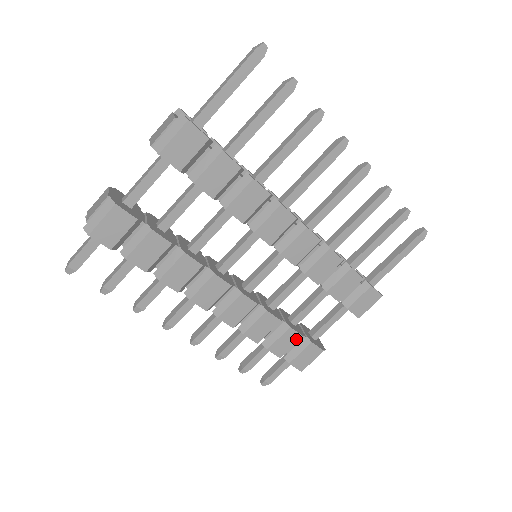
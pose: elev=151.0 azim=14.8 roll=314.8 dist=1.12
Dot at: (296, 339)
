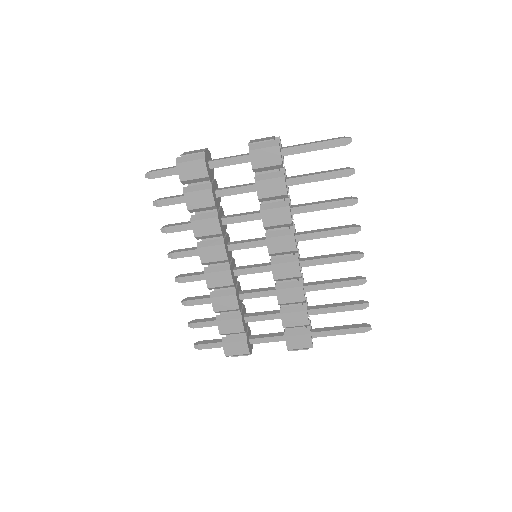
Dot at: (239, 330)
